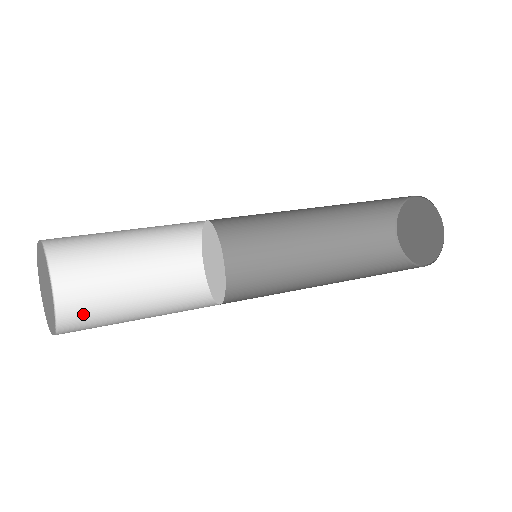
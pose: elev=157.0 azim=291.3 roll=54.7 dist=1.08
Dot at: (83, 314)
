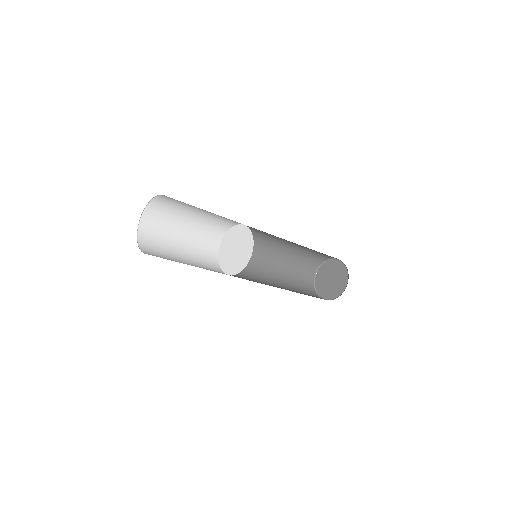
Dot at: occluded
